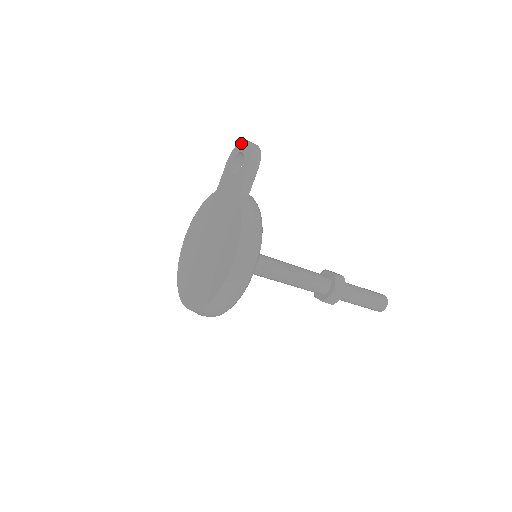
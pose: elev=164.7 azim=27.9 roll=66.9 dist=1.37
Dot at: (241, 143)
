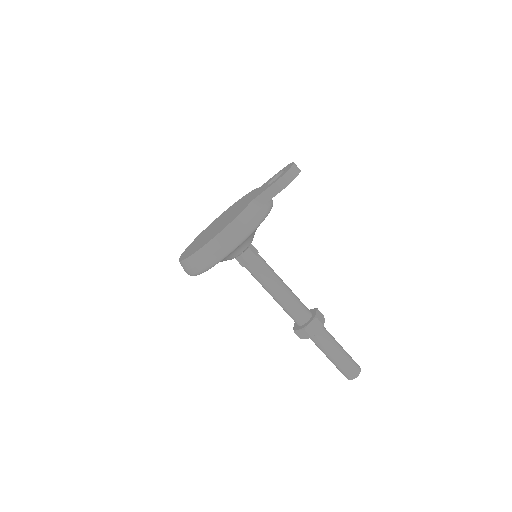
Dot at: (292, 163)
